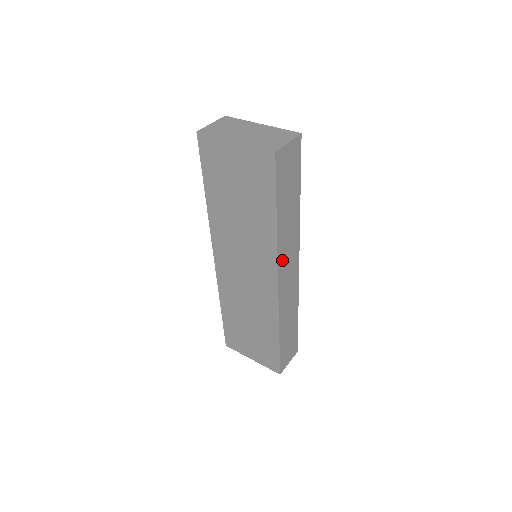
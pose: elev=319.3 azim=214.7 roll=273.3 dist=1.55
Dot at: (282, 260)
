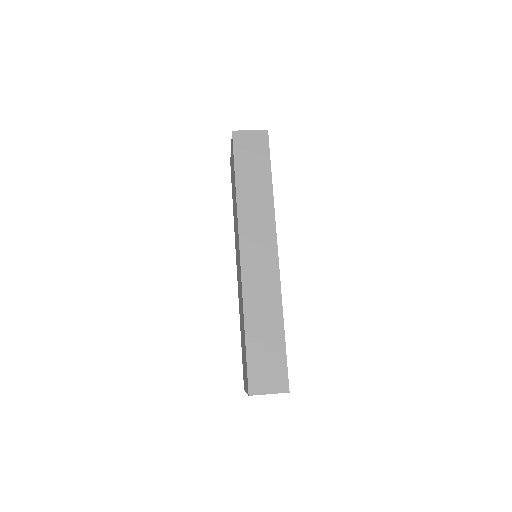
Dot at: (246, 229)
